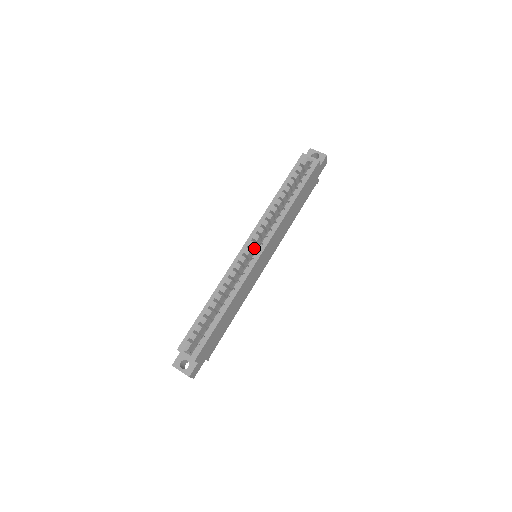
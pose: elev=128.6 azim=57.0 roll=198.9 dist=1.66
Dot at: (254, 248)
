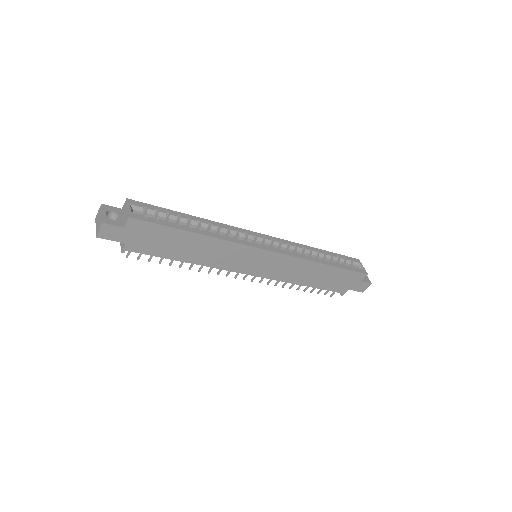
Dot at: occluded
